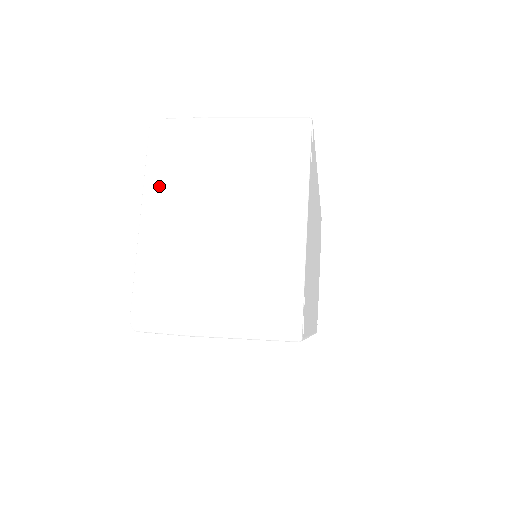
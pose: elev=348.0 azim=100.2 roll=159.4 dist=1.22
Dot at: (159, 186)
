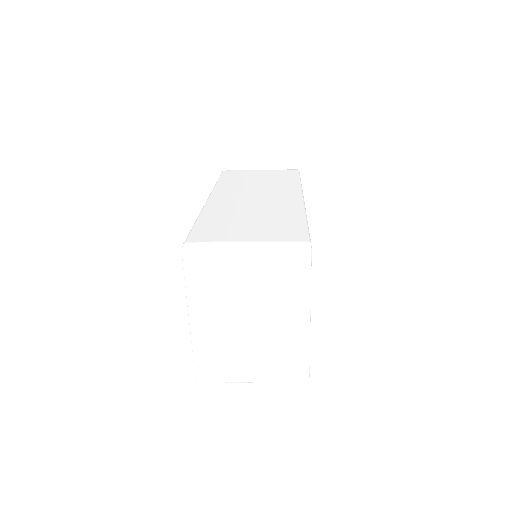
Dot at: (200, 300)
